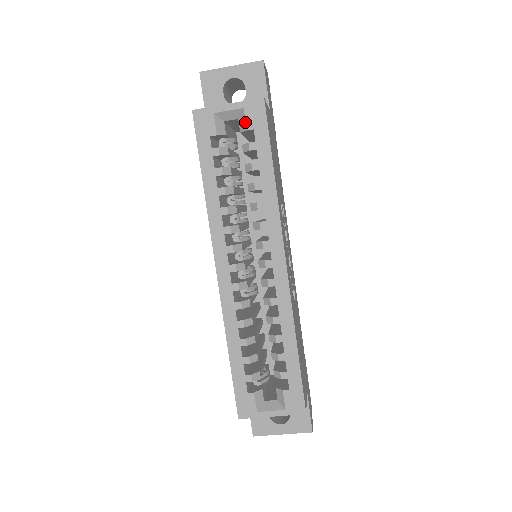
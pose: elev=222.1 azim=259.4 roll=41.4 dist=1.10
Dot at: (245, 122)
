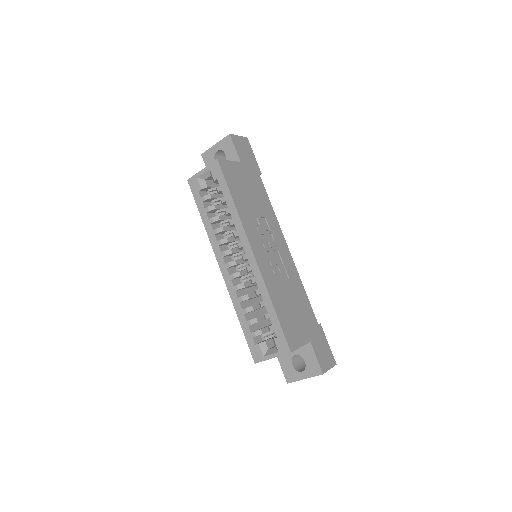
Dot at: (212, 176)
